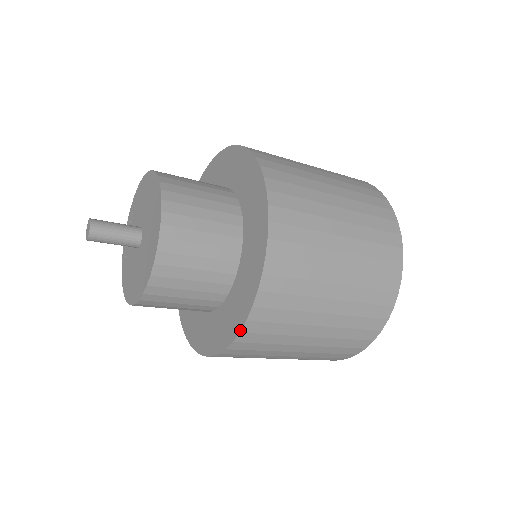
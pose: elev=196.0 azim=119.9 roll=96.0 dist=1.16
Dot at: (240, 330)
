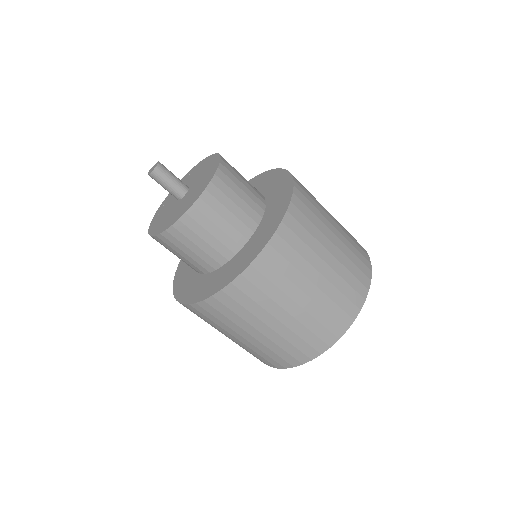
Dot at: (241, 272)
